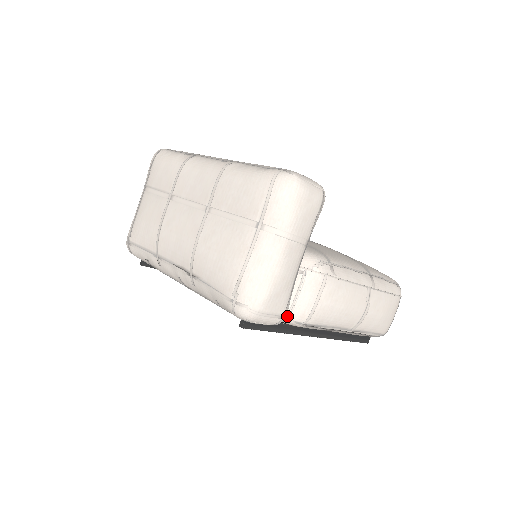
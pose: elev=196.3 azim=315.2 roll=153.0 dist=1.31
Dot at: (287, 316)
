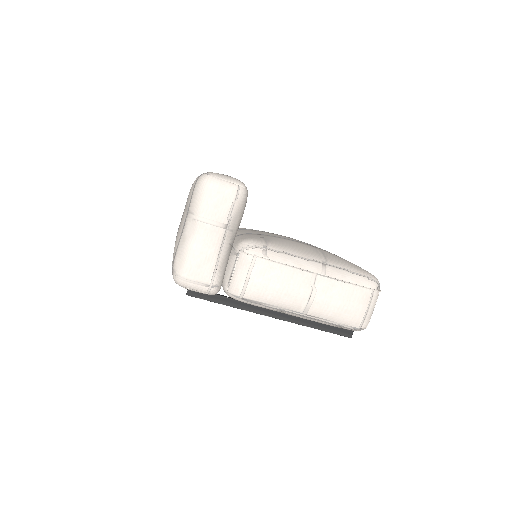
Dot at: (227, 290)
